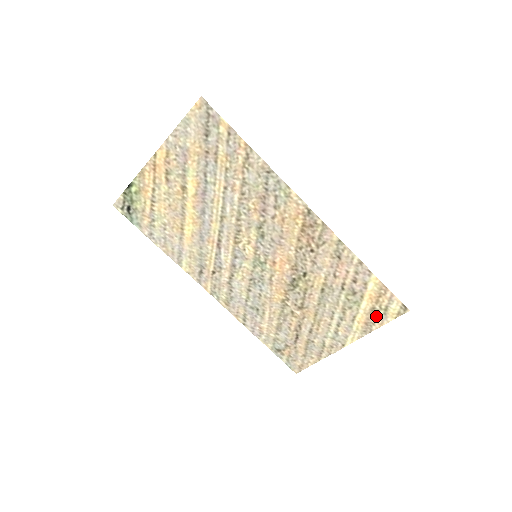
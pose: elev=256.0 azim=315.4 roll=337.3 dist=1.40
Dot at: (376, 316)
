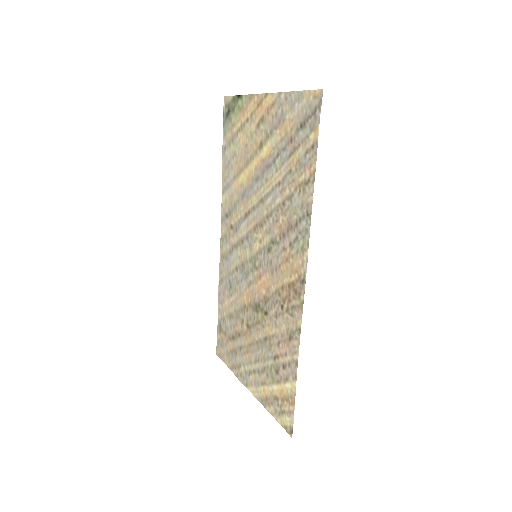
Dot at: (275, 405)
